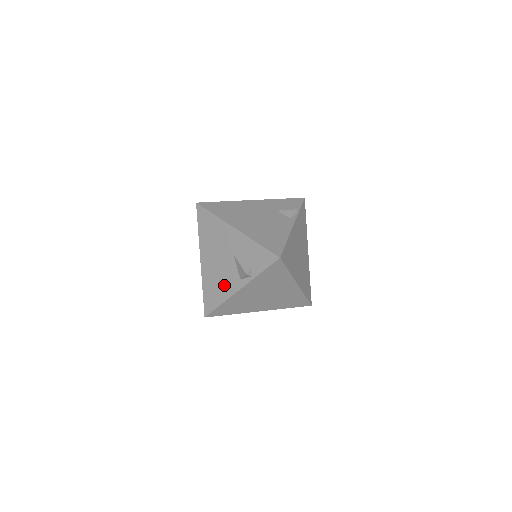
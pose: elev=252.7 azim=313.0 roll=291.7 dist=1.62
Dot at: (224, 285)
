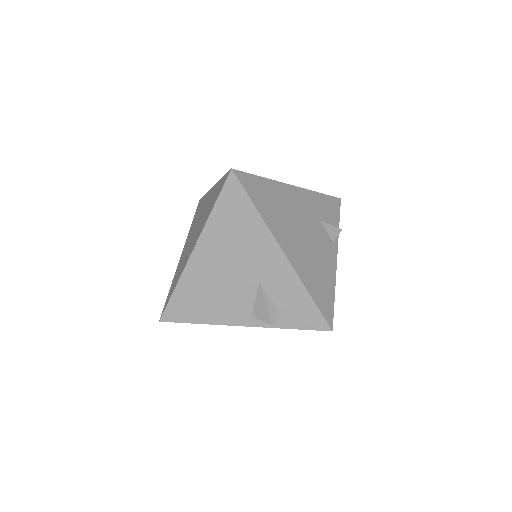
Dot at: (219, 306)
